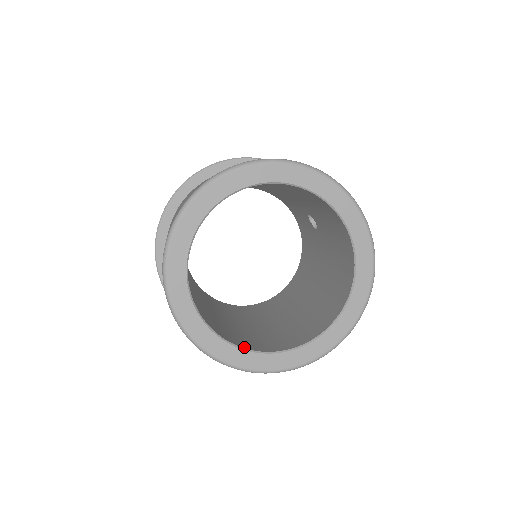
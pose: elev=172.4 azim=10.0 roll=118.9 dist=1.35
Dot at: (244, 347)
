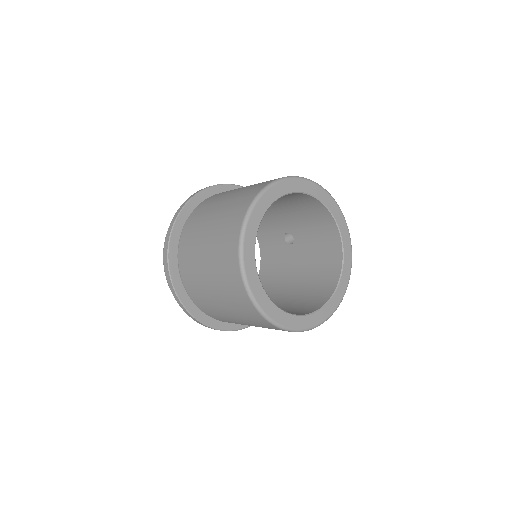
Dot at: (281, 309)
